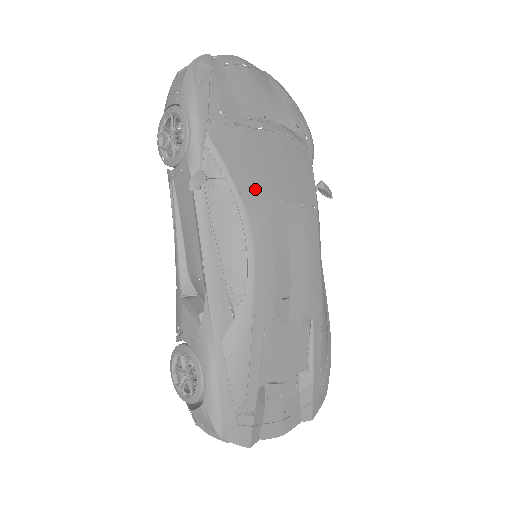
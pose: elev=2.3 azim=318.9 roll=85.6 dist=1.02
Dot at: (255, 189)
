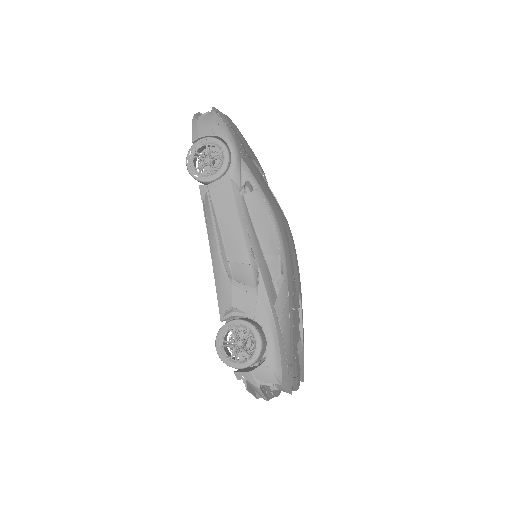
Dot at: (271, 200)
